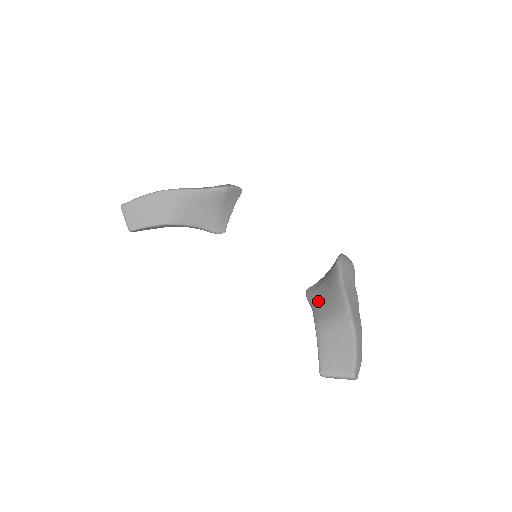
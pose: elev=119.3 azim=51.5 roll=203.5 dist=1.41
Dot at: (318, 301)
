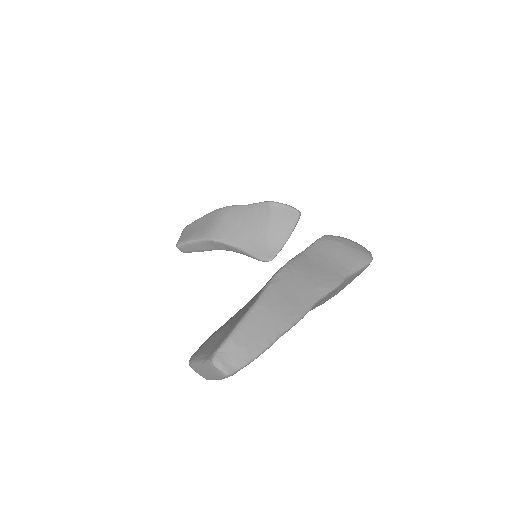
Dot at: occluded
